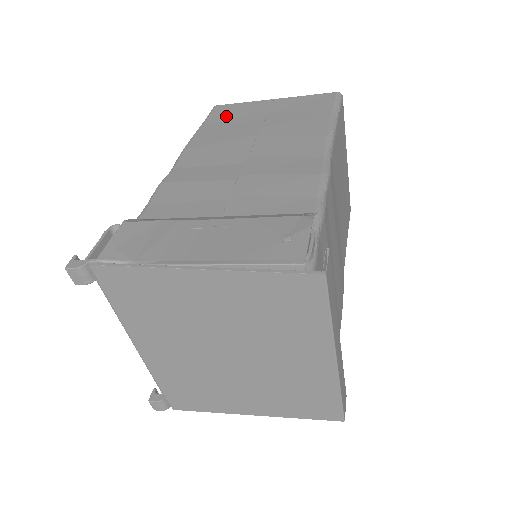
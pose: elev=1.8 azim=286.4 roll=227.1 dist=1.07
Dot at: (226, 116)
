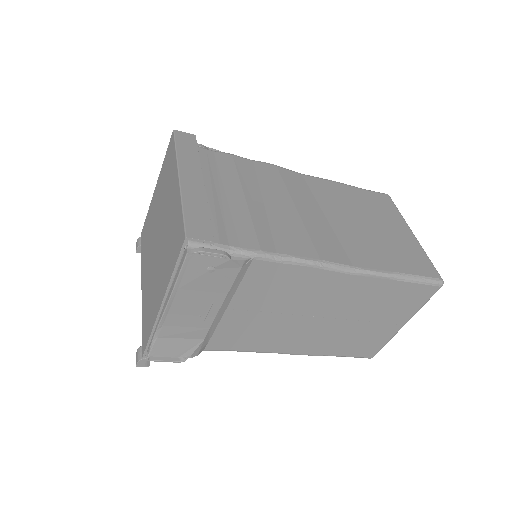
Dot at: occluded
